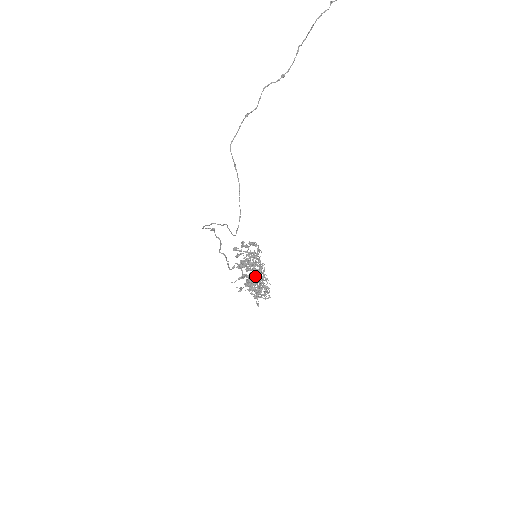
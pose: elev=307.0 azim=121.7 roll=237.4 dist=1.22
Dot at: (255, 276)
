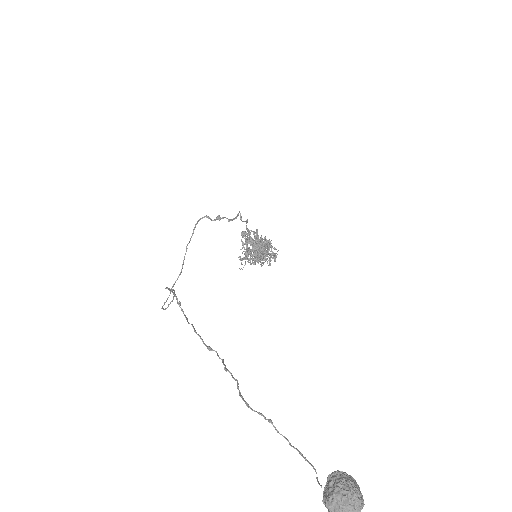
Dot at: occluded
